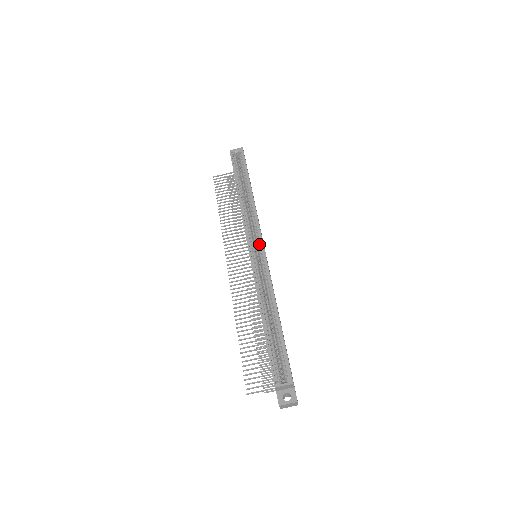
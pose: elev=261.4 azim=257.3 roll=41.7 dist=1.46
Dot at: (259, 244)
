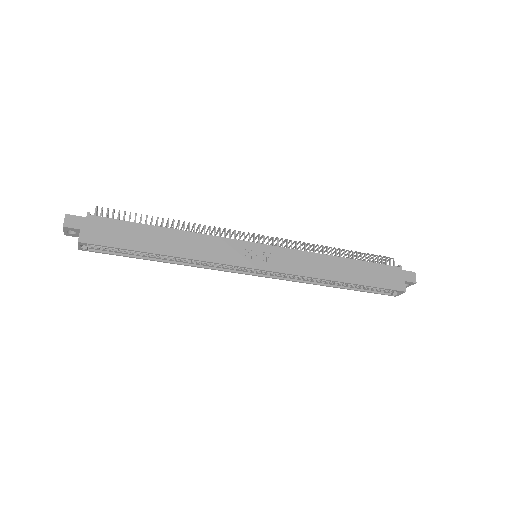
Dot at: (251, 265)
